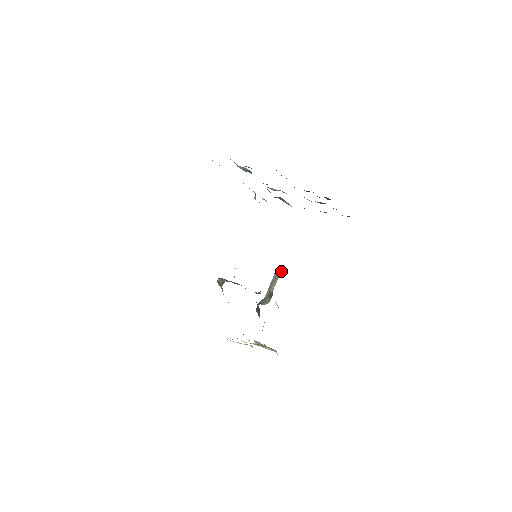
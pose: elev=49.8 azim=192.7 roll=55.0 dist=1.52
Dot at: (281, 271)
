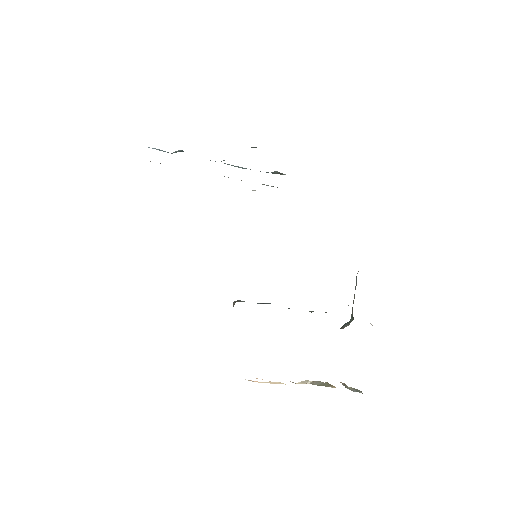
Dot at: occluded
